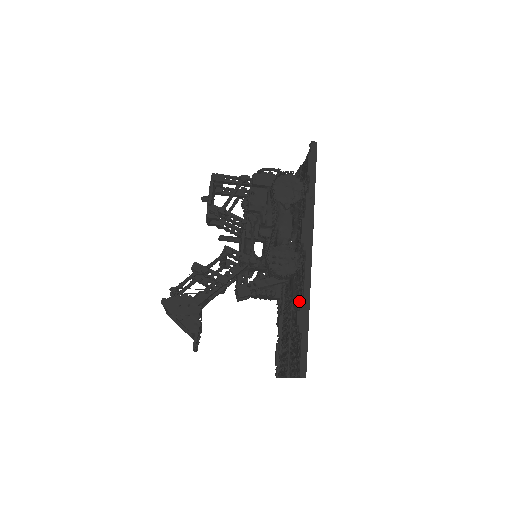
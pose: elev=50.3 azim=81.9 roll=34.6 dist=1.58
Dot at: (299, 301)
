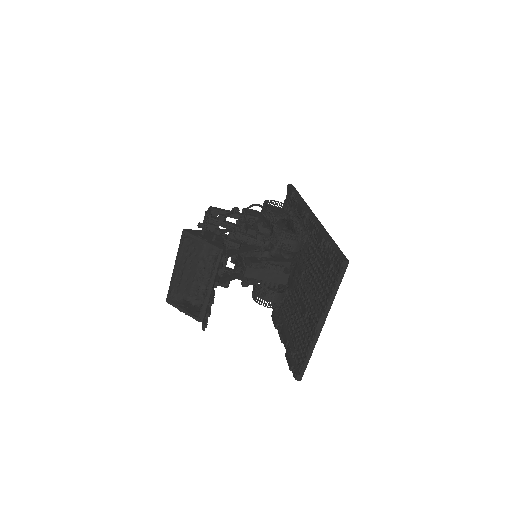
Dot at: (313, 254)
